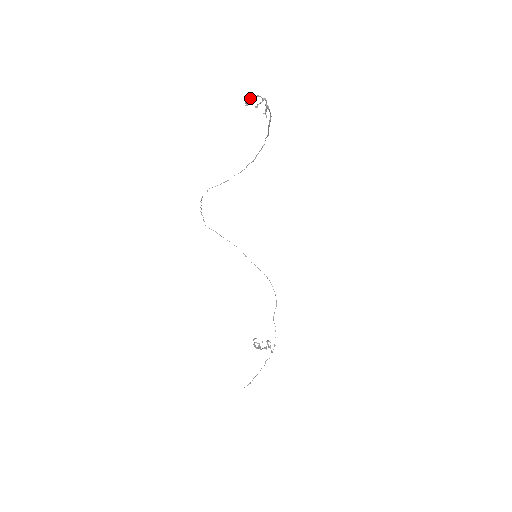
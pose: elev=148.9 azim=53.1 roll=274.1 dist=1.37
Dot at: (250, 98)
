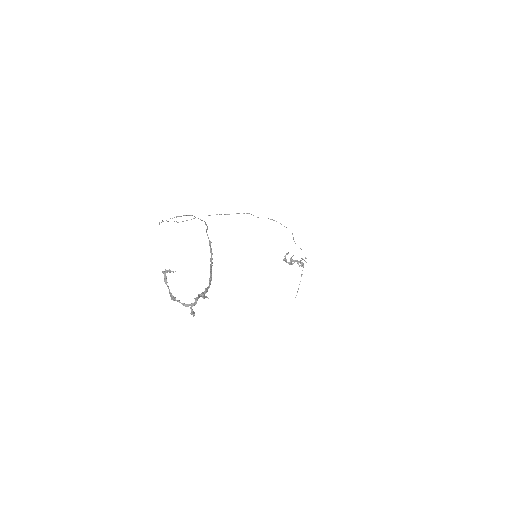
Dot at: occluded
